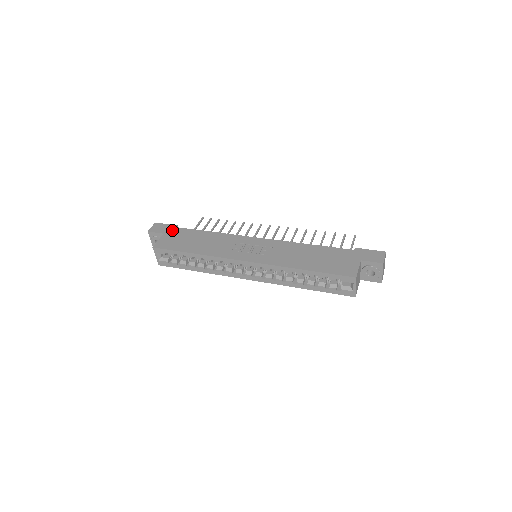
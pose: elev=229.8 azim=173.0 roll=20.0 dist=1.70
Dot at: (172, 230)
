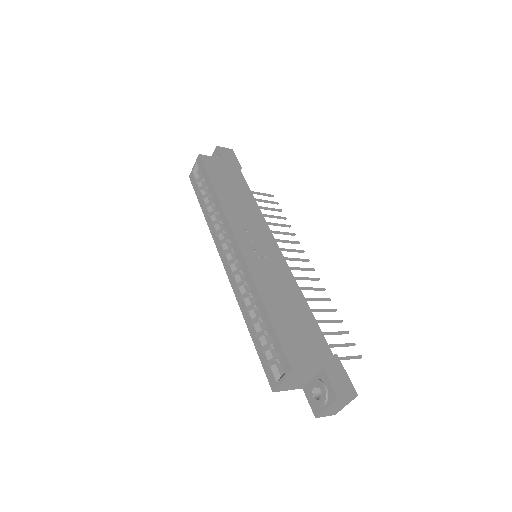
Dot at: (233, 165)
